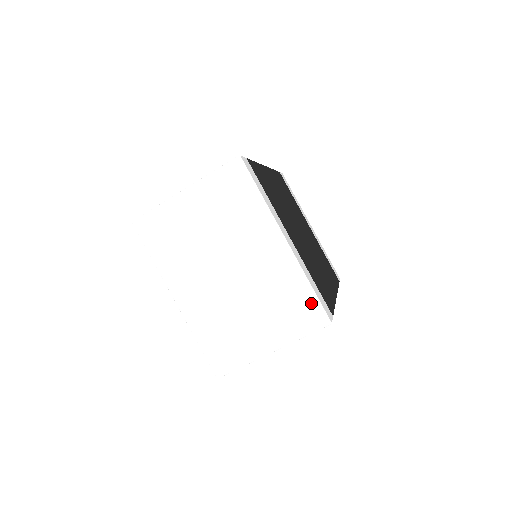
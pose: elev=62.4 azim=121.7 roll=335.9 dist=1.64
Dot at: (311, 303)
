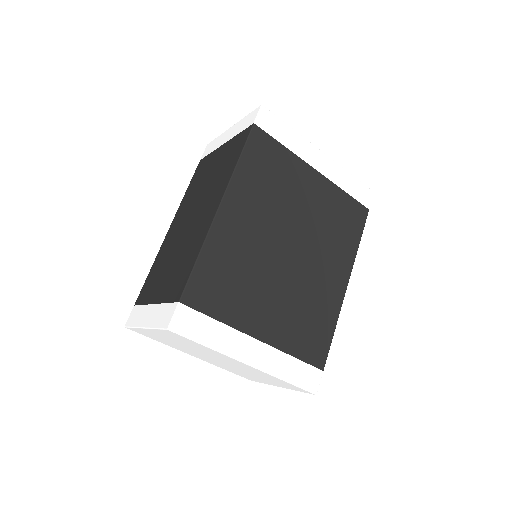
Dot at: (293, 386)
